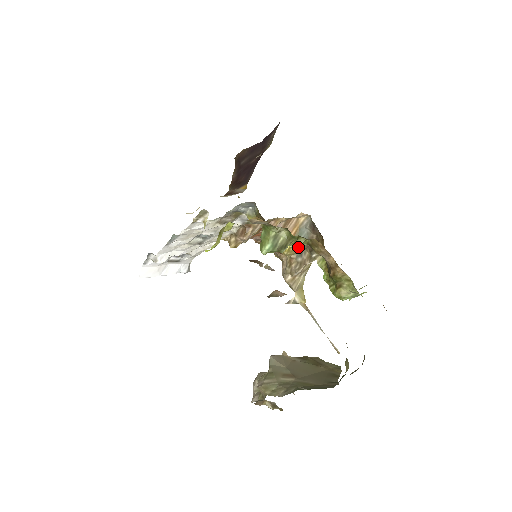
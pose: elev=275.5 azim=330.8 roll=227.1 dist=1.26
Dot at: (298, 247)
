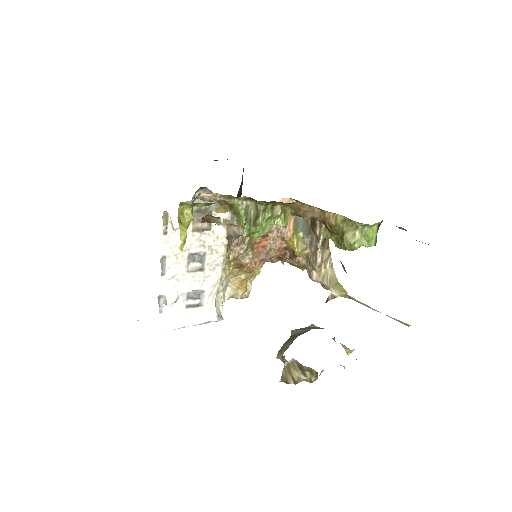
Dot at: (282, 220)
